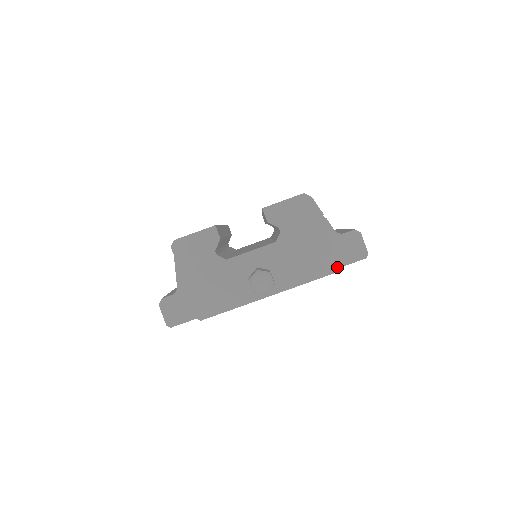
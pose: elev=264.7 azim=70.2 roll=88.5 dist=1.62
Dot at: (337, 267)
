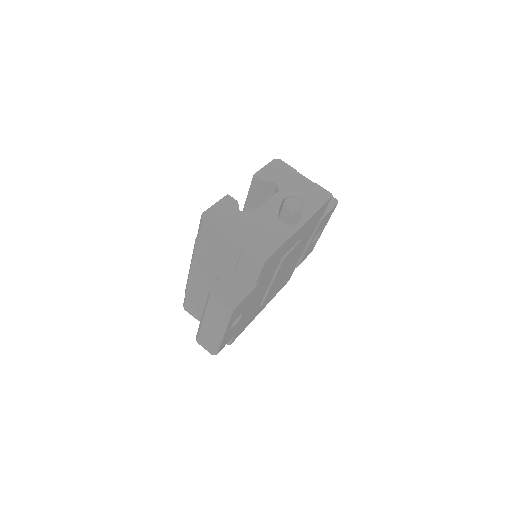
Dot at: (325, 214)
